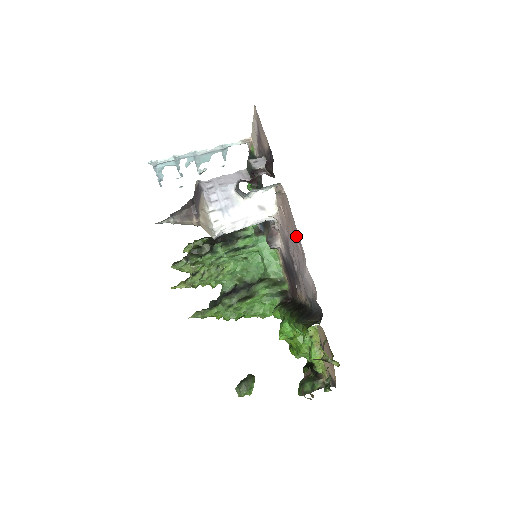
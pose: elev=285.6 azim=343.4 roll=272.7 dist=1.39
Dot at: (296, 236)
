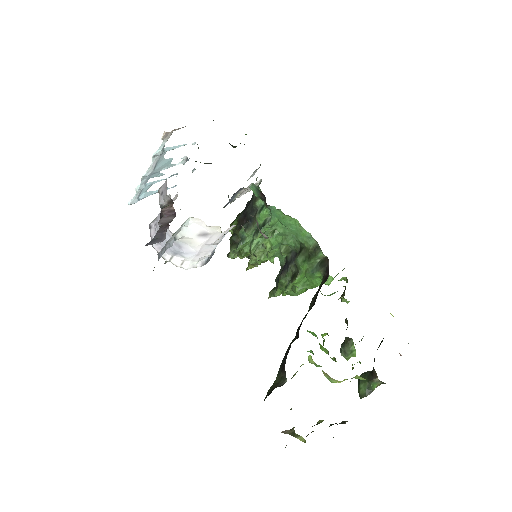
Dot at: occluded
